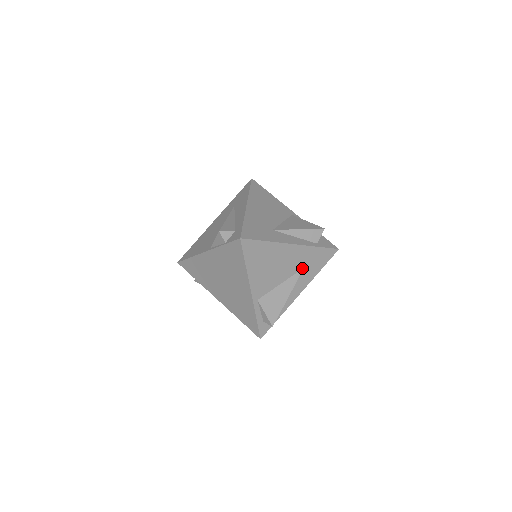
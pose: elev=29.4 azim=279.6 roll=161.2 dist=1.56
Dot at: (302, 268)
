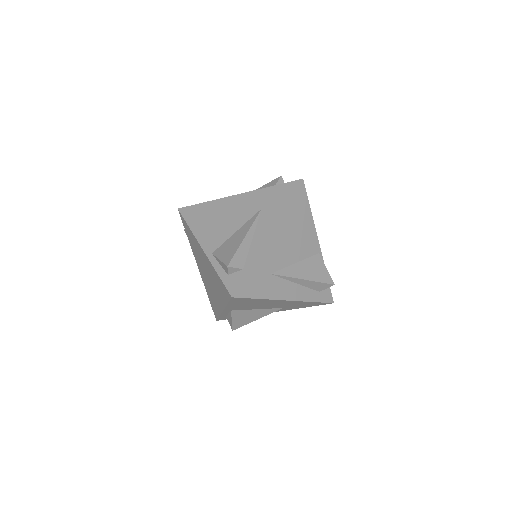
Dot at: (259, 210)
